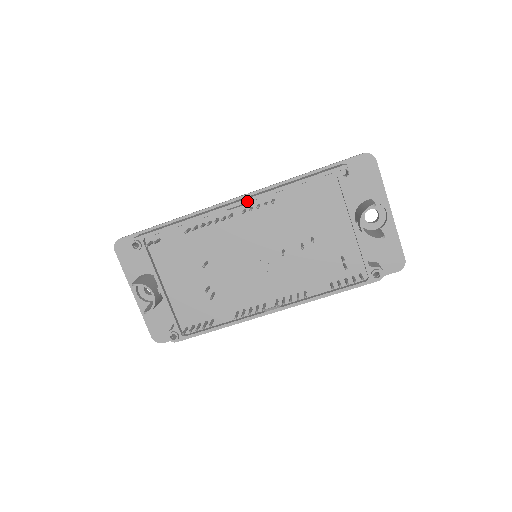
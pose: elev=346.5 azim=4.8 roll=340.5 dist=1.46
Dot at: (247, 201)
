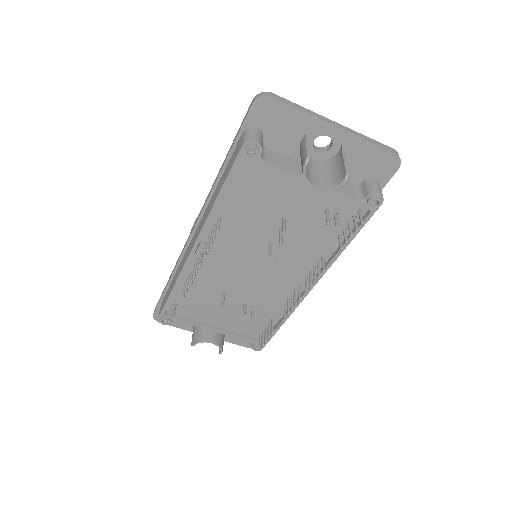
Dot at: (200, 239)
